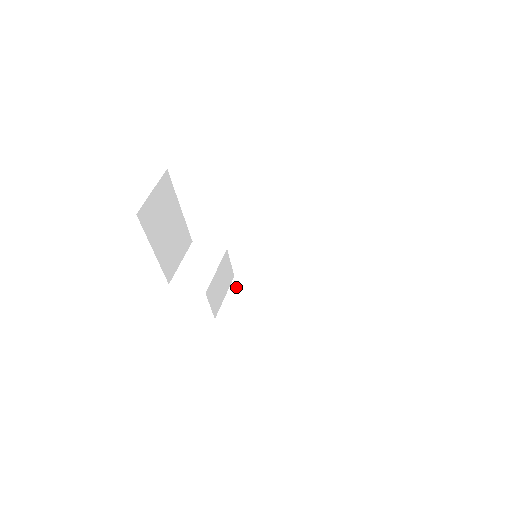
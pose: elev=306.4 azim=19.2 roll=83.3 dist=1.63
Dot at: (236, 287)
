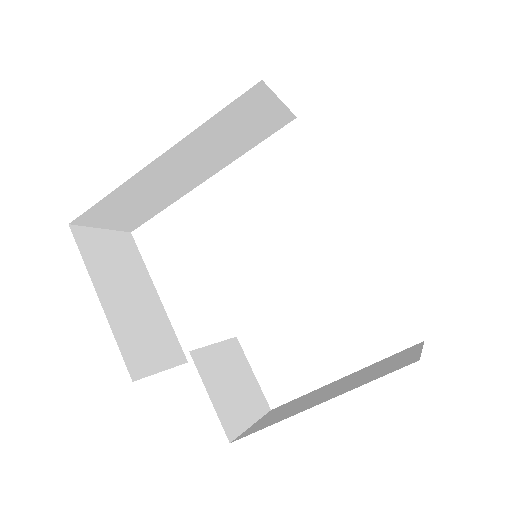
Dot at: (273, 411)
